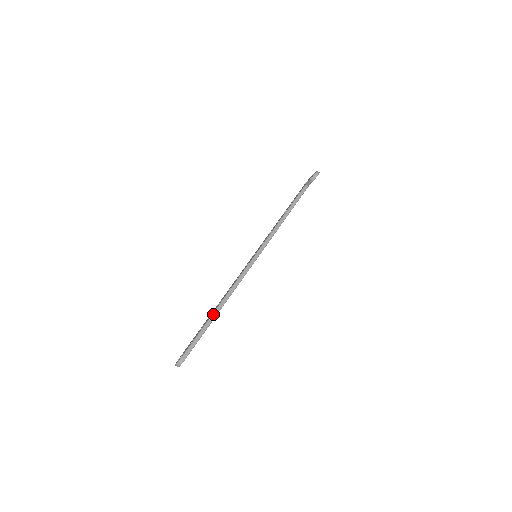
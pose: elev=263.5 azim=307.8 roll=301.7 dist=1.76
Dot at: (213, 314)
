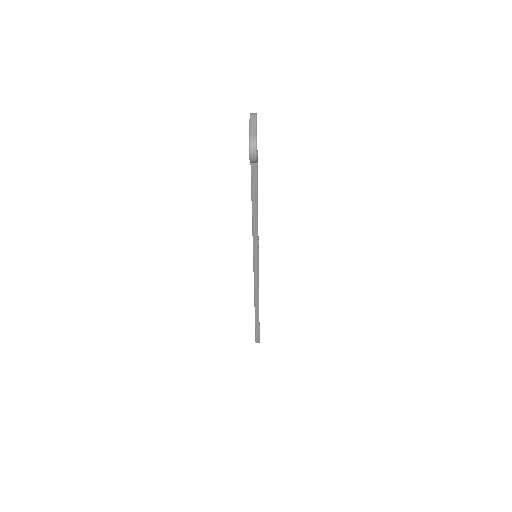
Dot at: (255, 317)
